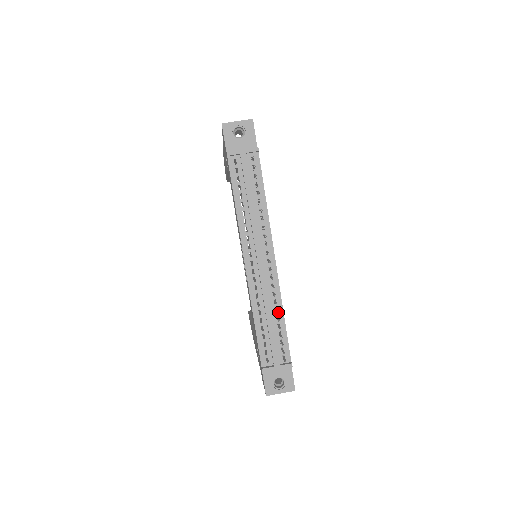
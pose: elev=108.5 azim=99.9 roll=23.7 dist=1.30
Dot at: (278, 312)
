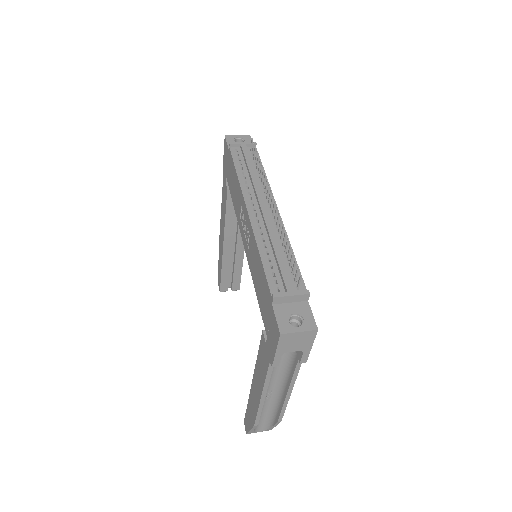
Dot at: (286, 233)
